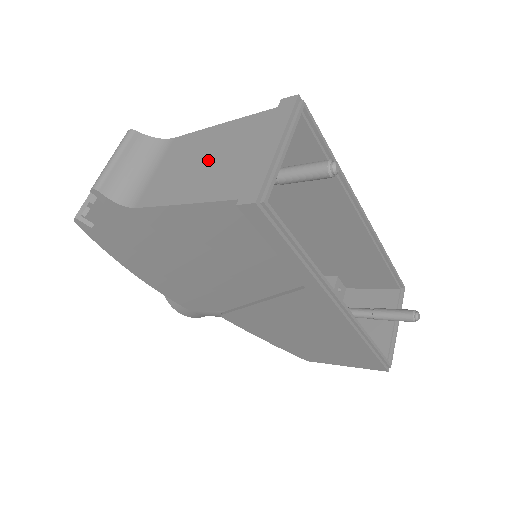
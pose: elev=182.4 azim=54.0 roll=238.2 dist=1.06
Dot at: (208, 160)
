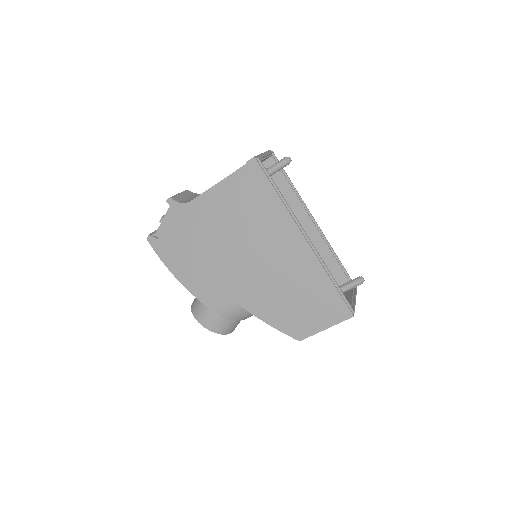
Dot at: occluded
